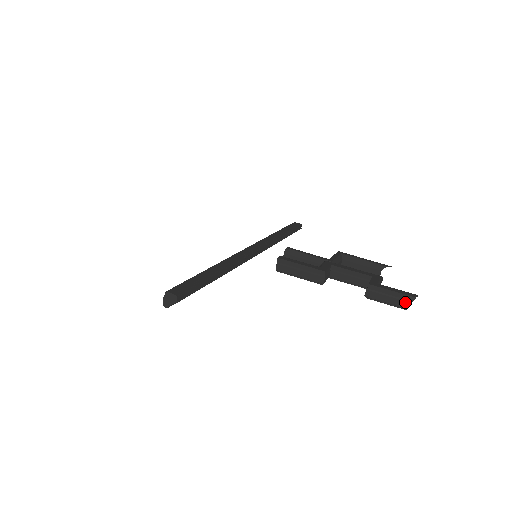
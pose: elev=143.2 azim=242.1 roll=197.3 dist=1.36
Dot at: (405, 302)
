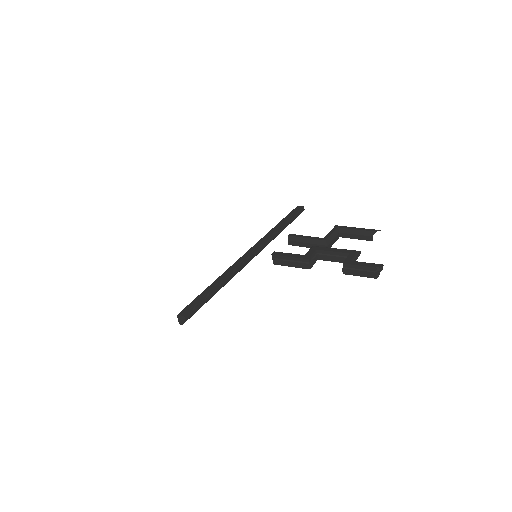
Dot at: (374, 273)
